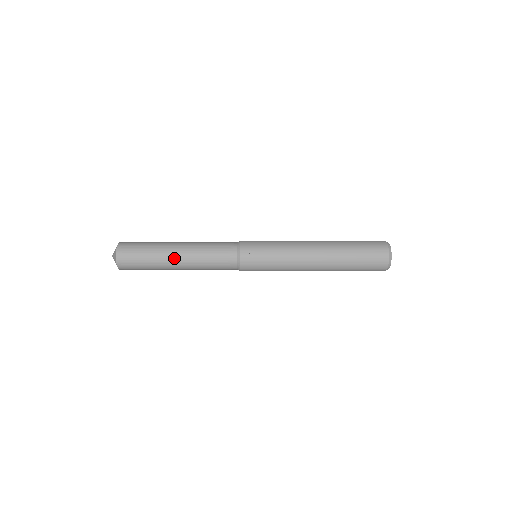
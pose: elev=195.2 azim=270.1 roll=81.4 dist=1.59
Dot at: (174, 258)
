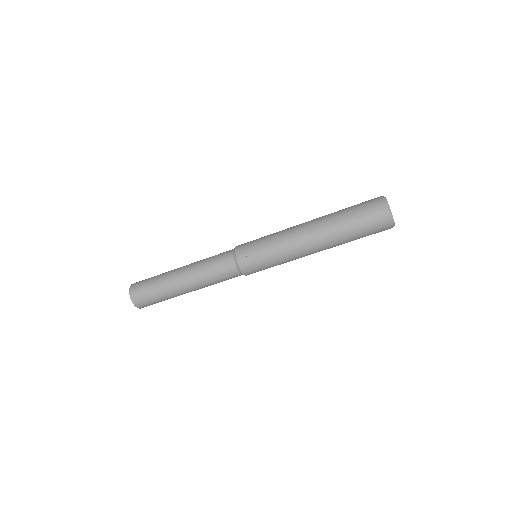
Dot at: (180, 284)
